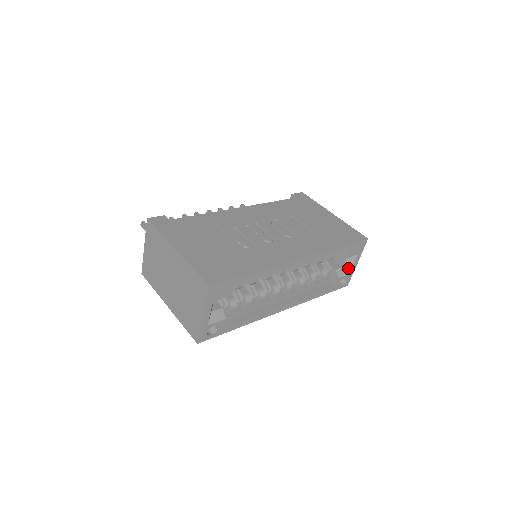
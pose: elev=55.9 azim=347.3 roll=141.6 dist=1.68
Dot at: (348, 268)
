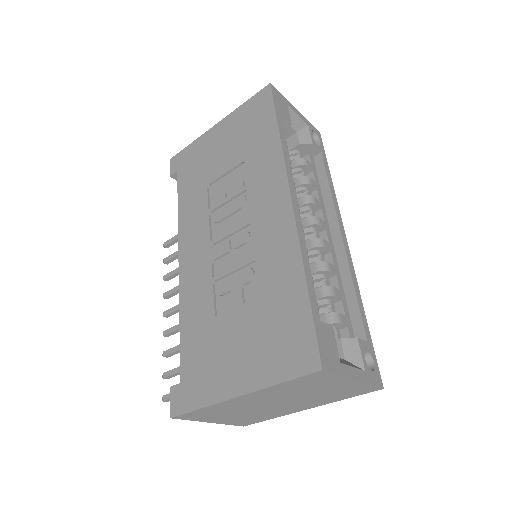
Dot at: (300, 125)
